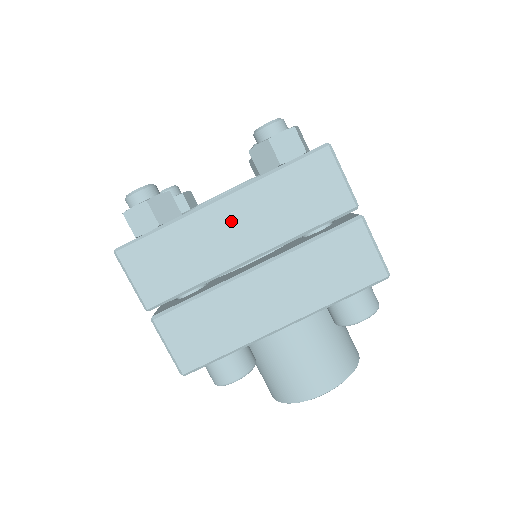
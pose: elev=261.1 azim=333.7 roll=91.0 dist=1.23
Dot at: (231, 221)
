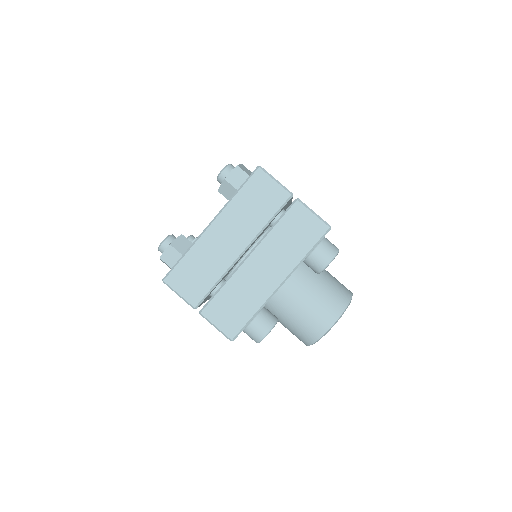
Dot at: (222, 235)
